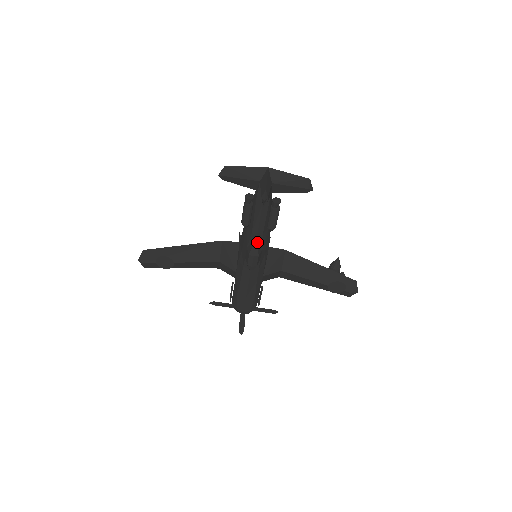
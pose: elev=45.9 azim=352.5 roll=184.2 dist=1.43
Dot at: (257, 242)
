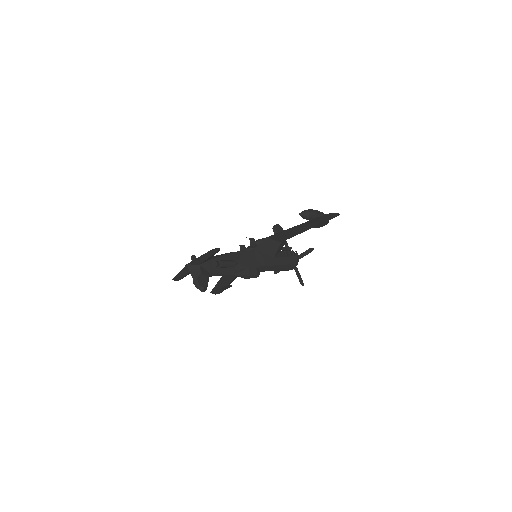
Dot at: (238, 275)
